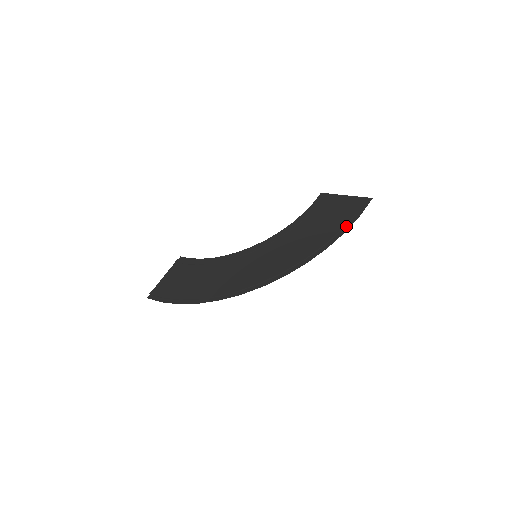
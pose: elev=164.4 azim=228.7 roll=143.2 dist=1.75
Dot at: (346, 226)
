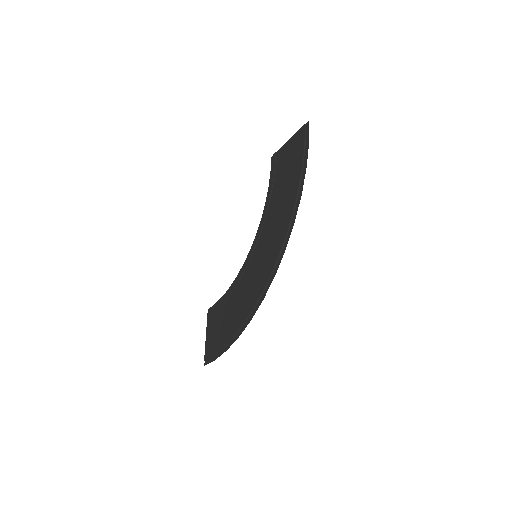
Dot at: (304, 163)
